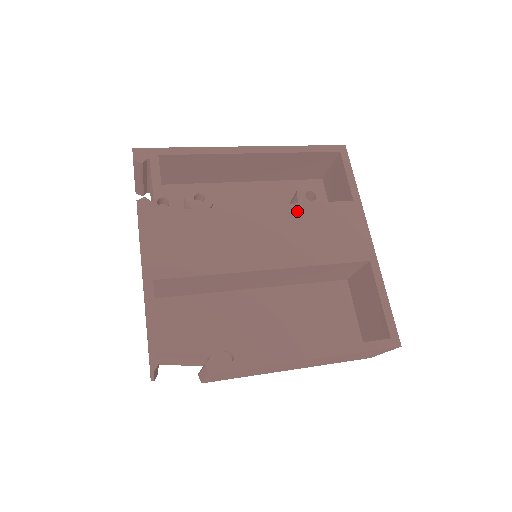
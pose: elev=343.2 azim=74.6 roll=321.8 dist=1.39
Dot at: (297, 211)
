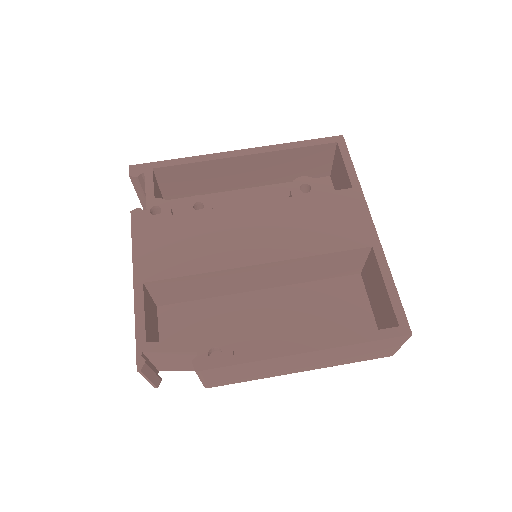
Dot at: (290, 204)
